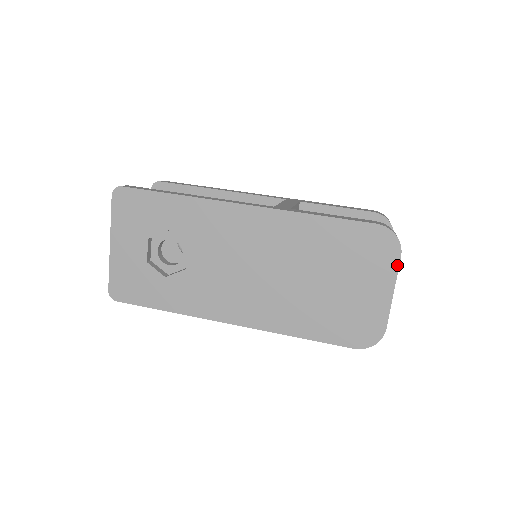
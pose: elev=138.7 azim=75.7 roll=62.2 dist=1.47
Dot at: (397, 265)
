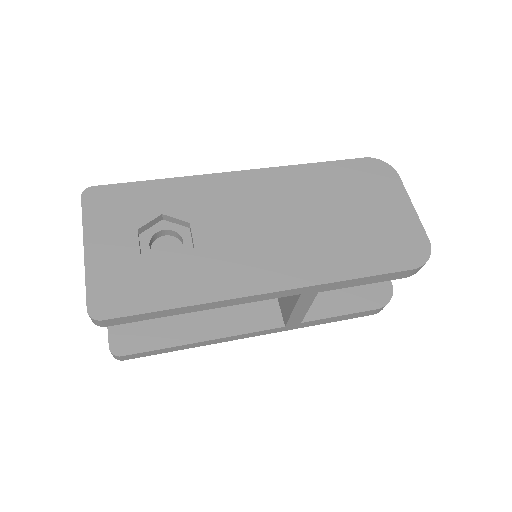
Dot at: (401, 183)
